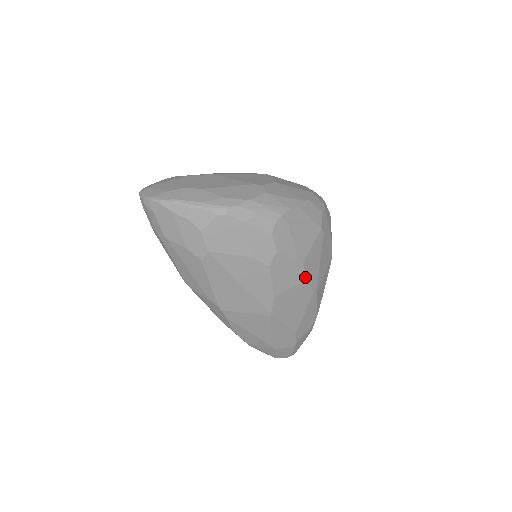
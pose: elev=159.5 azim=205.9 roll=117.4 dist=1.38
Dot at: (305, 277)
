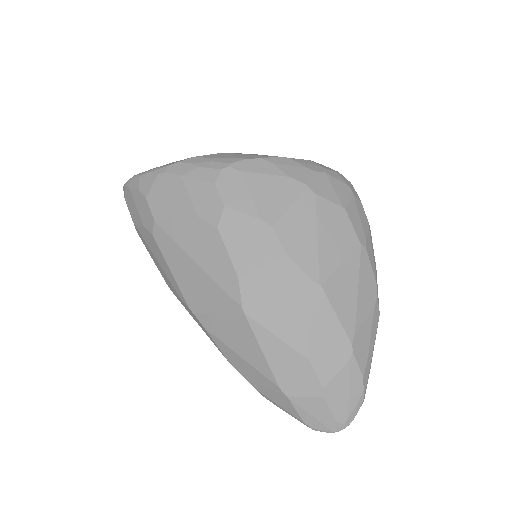
Dot at: (283, 250)
